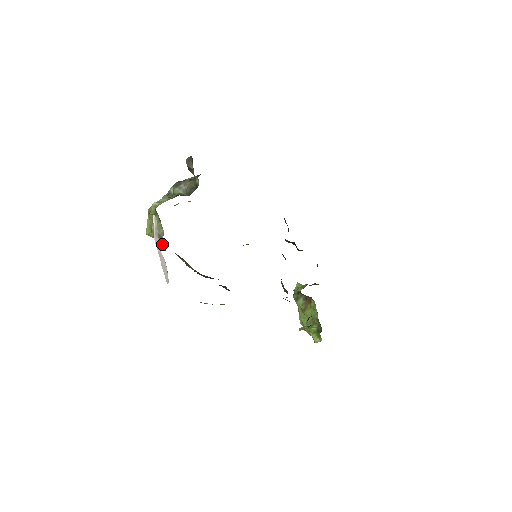
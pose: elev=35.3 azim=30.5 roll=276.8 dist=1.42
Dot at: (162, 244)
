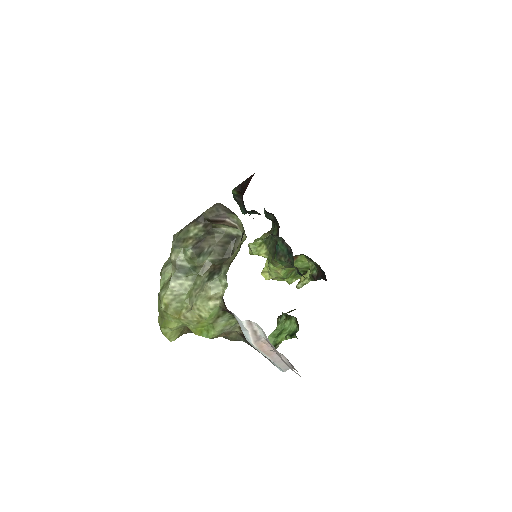
Dot at: occluded
